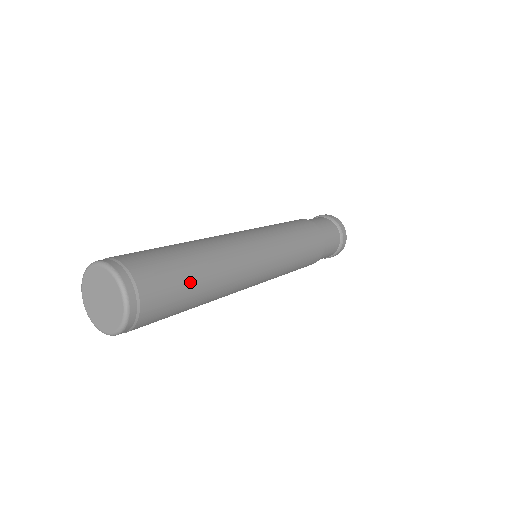
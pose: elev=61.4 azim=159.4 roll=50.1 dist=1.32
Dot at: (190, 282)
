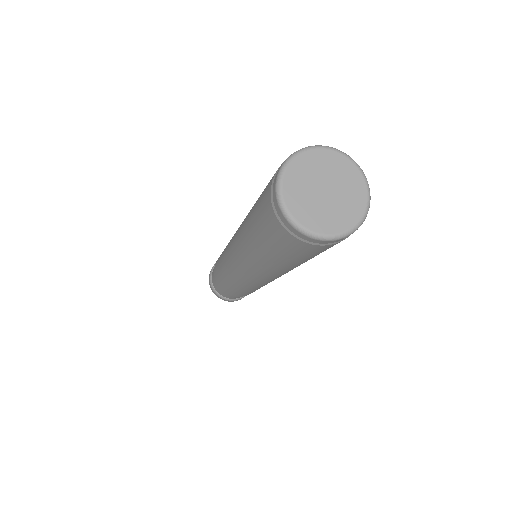
Dot at: occluded
